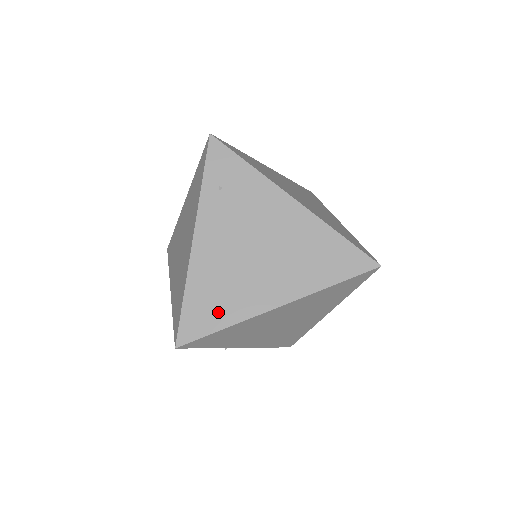
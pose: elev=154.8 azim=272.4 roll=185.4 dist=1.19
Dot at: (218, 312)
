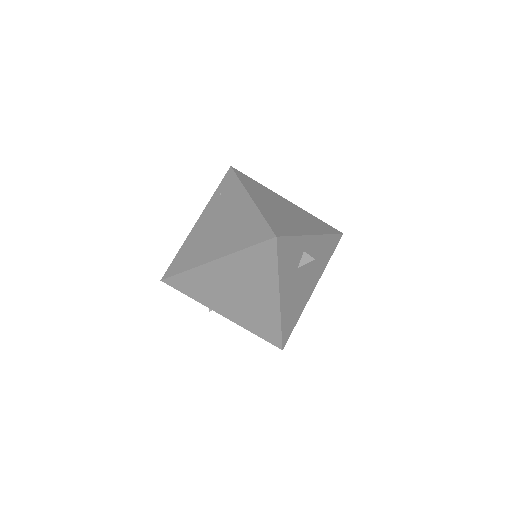
Dot at: (186, 262)
